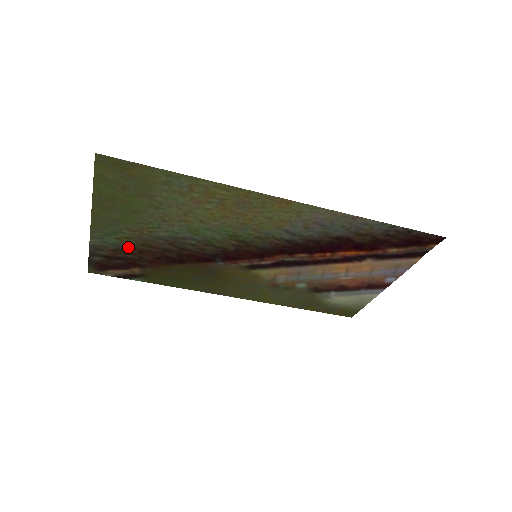
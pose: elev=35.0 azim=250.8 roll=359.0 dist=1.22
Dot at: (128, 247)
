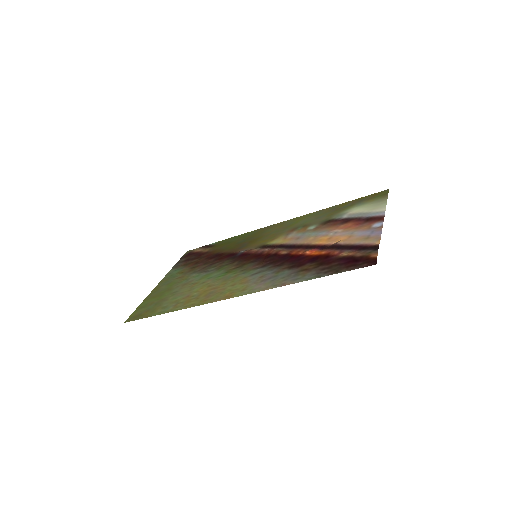
Dot at: (187, 266)
